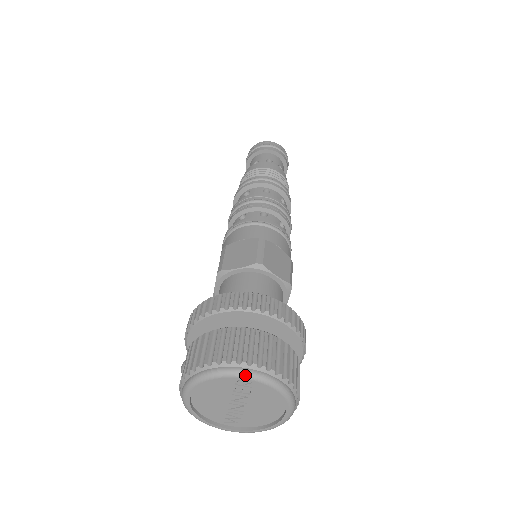
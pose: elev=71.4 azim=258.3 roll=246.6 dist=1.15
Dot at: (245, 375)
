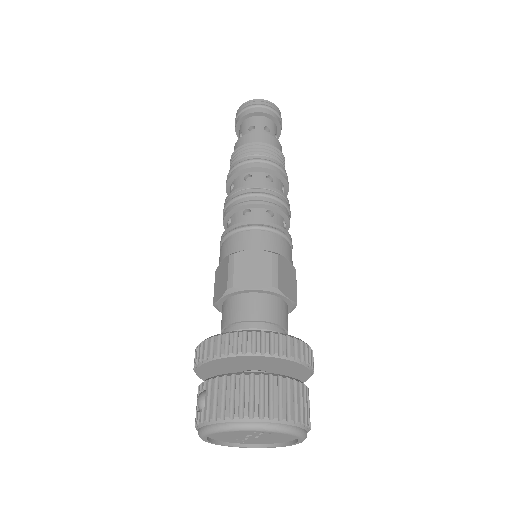
Dot at: (276, 430)
